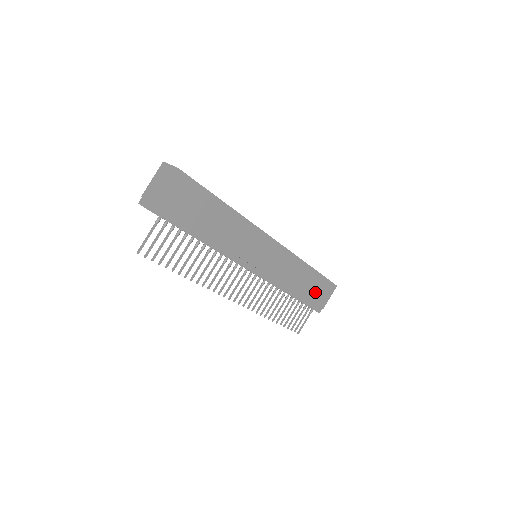
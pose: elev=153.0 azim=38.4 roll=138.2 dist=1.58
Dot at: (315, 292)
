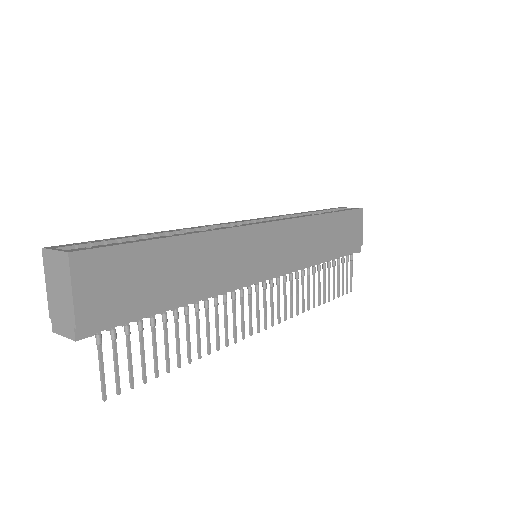
Dot at: (345, 236)
